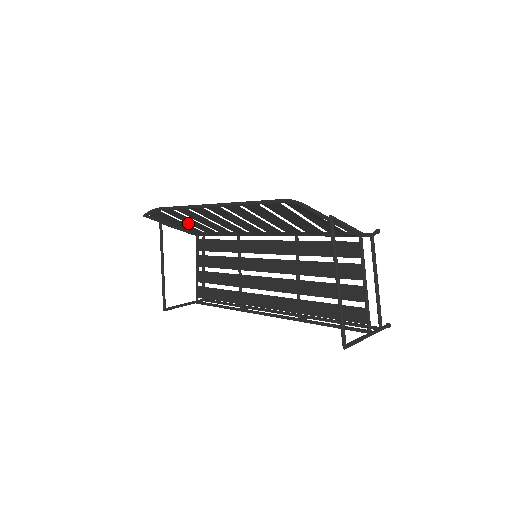
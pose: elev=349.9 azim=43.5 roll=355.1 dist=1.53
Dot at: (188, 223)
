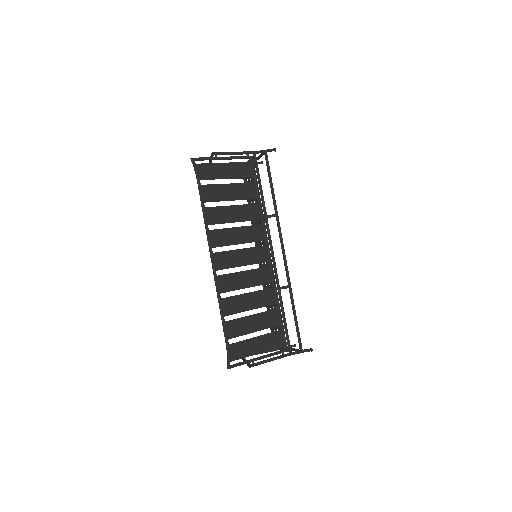
Dot at: (229, 184)
